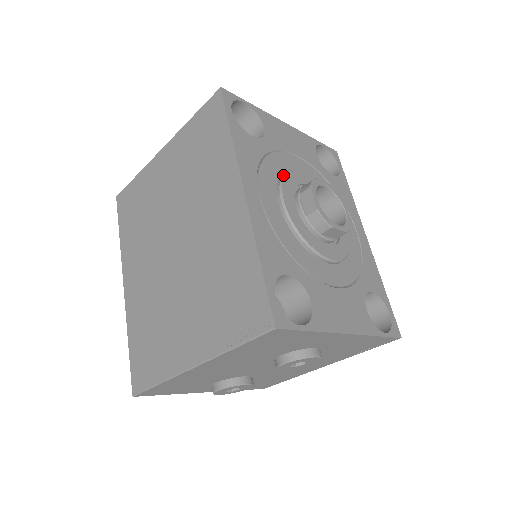
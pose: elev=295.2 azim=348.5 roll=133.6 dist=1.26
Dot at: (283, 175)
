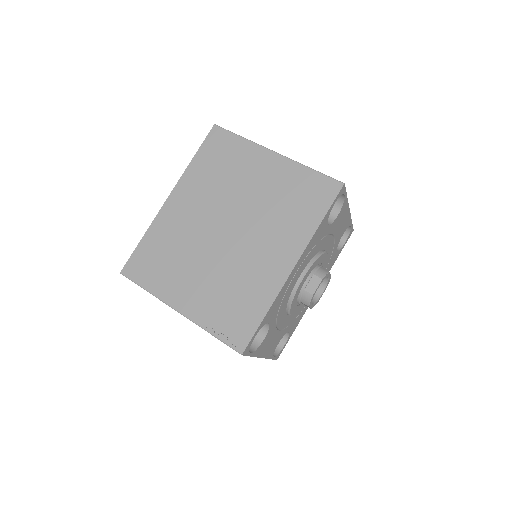
Dot at: (318, 257)
